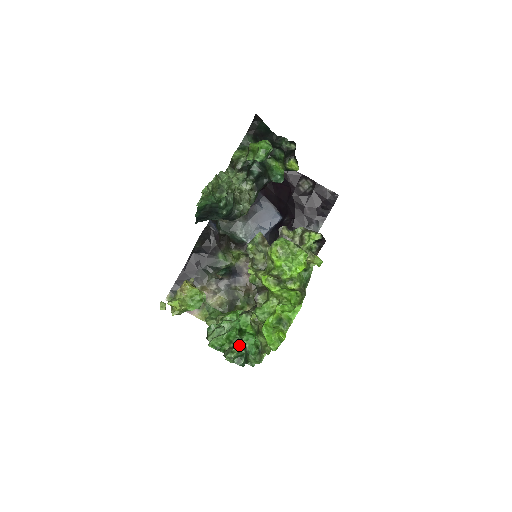
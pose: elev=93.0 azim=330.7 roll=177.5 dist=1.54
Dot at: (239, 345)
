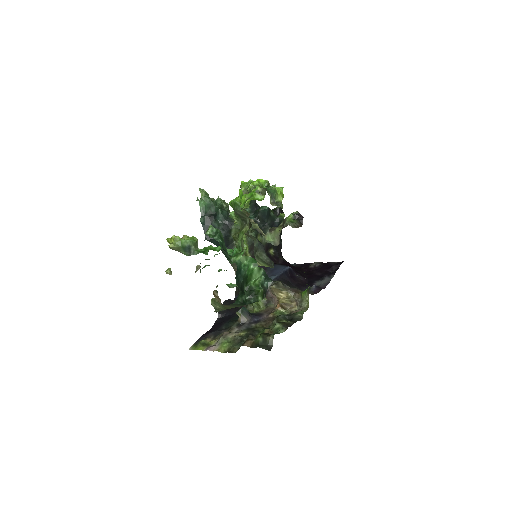
Dot at: occluded
